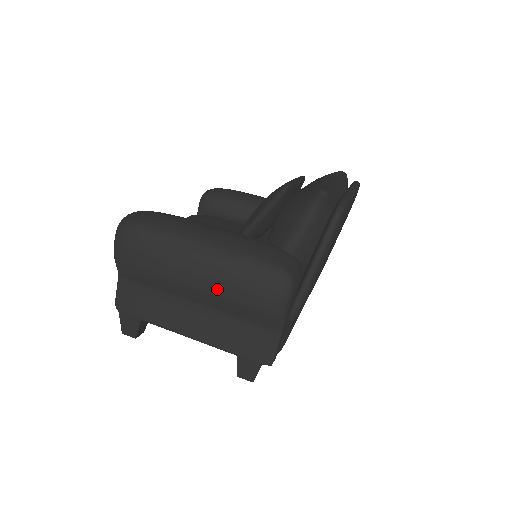
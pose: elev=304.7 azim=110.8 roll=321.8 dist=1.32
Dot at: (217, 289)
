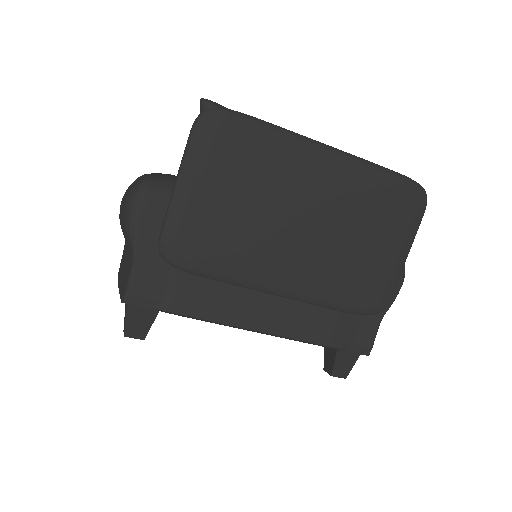
Dot at: occluded
